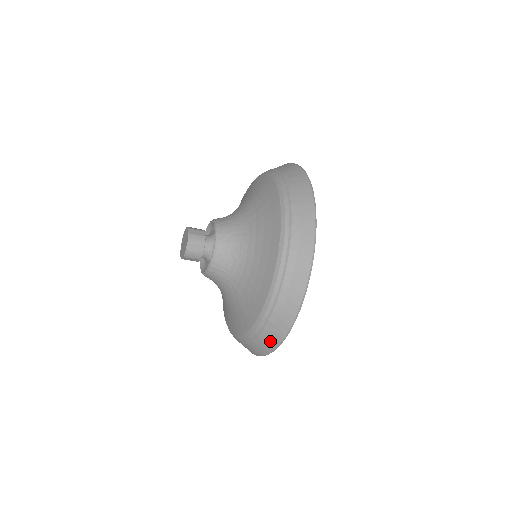
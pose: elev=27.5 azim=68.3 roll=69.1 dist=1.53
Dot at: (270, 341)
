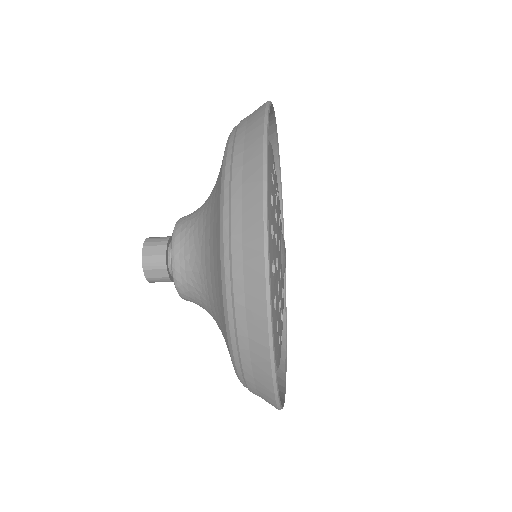
Dot at: occluded
